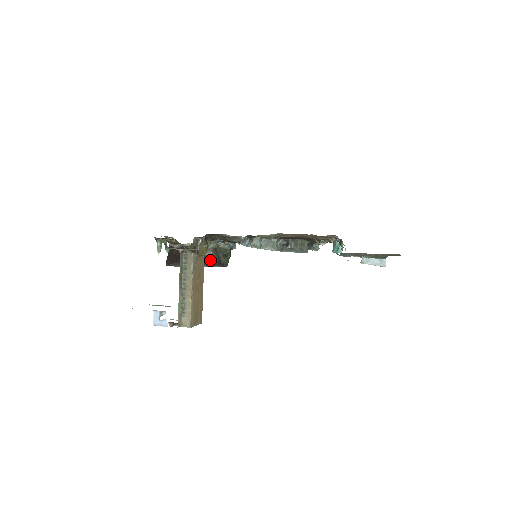
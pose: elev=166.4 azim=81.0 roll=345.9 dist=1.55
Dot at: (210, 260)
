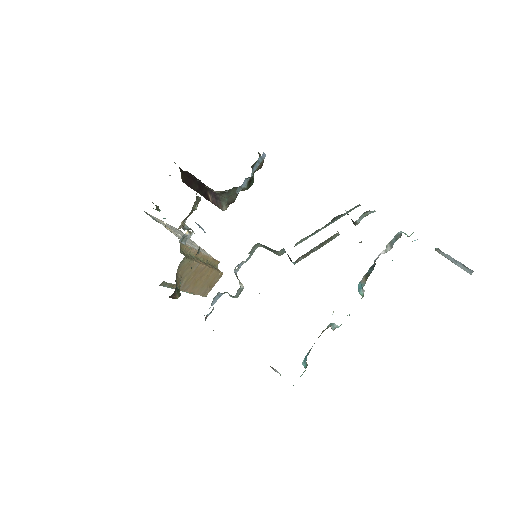
Dot at: (223, 201)
